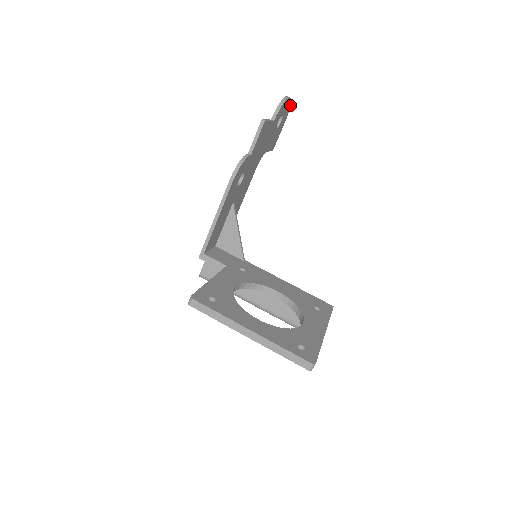
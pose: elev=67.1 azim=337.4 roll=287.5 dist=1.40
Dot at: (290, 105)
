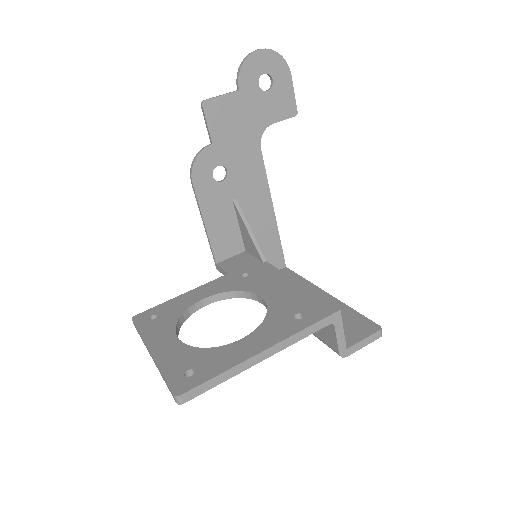
Dot at: (279, 54)
